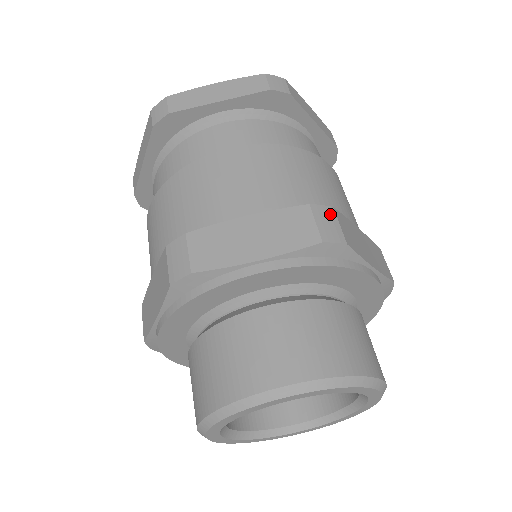
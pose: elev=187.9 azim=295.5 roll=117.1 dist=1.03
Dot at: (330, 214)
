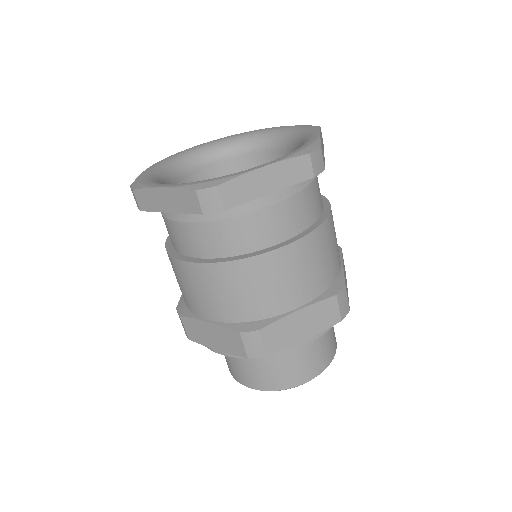
Dot at: (344, 294)
